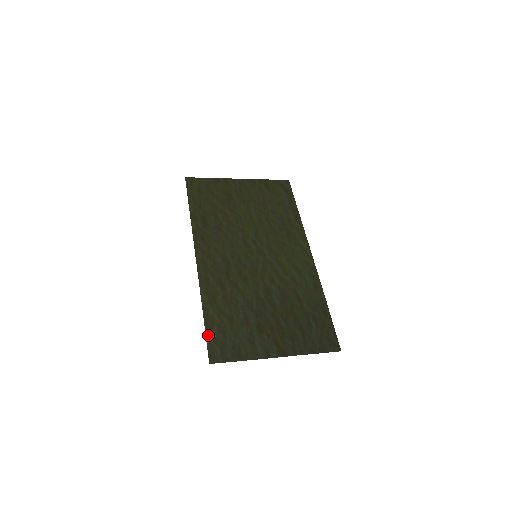
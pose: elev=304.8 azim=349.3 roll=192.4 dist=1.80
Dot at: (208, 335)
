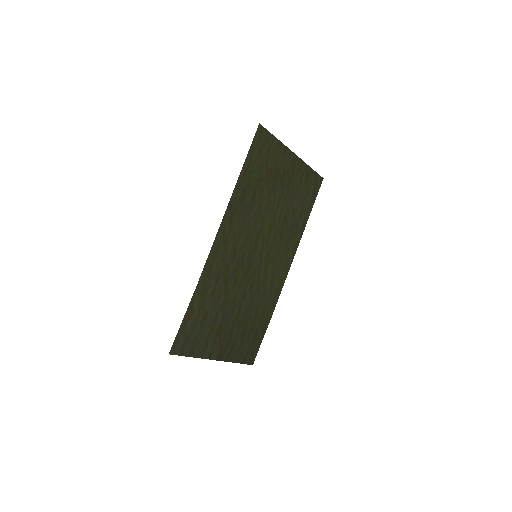
Dot at: (182, 326)
